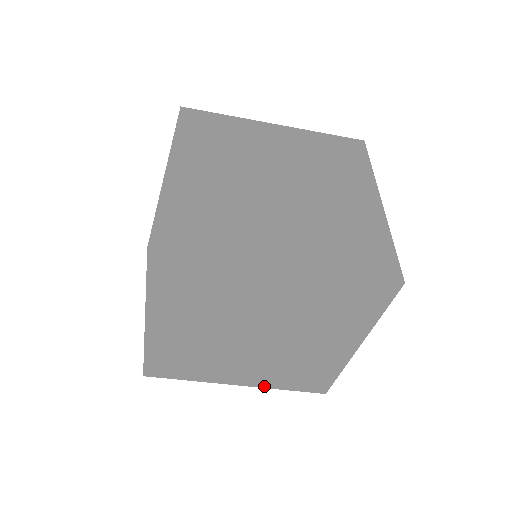
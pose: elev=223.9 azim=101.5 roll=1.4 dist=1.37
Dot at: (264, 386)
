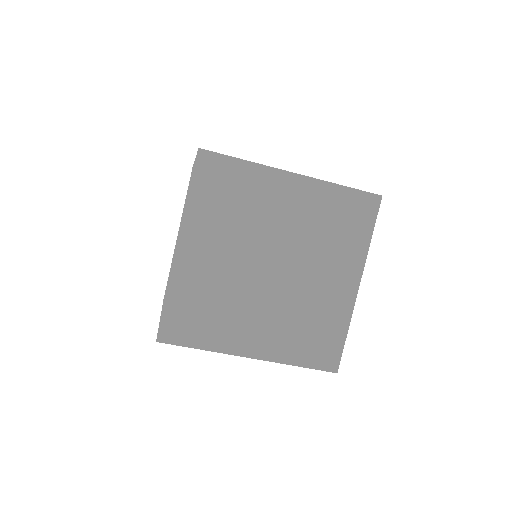
Dot at: (277, 359)
